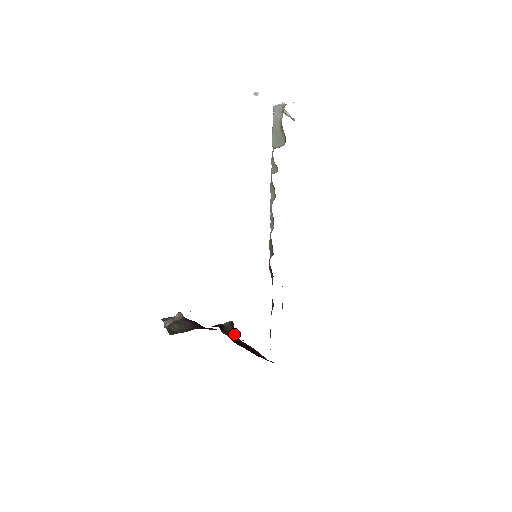
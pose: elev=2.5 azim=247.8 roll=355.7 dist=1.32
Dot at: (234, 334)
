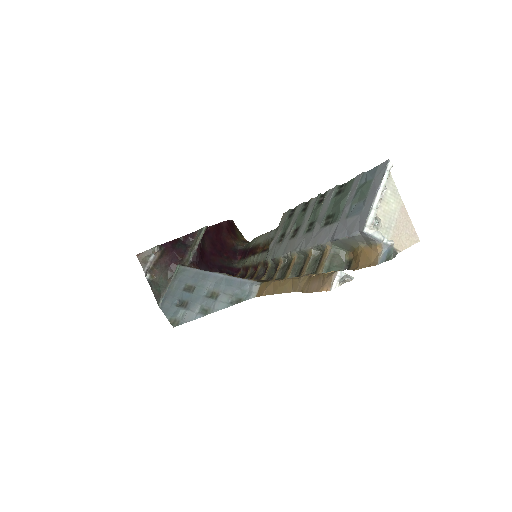
Dot at: occluded
